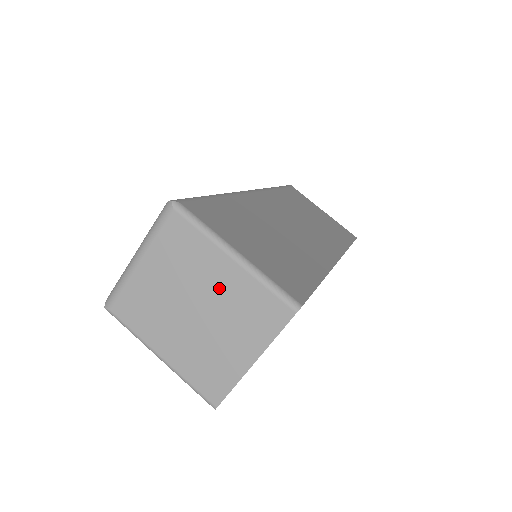
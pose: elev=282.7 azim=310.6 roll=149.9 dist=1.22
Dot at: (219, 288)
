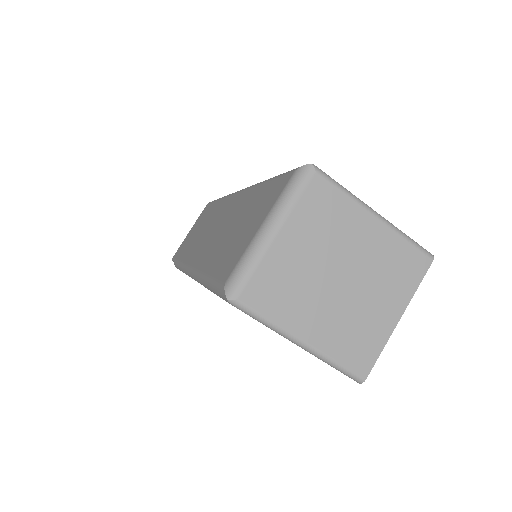
Dot at: (365, 249)
